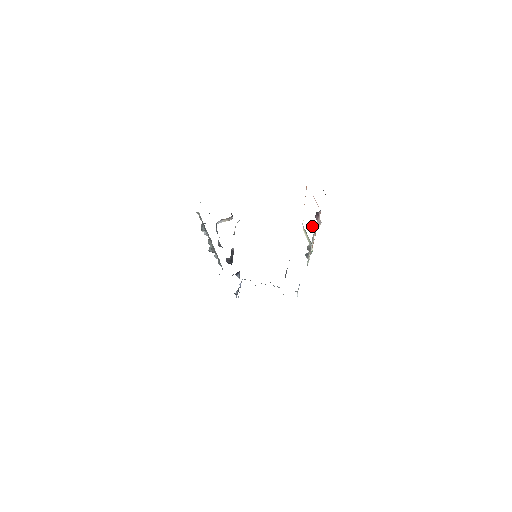
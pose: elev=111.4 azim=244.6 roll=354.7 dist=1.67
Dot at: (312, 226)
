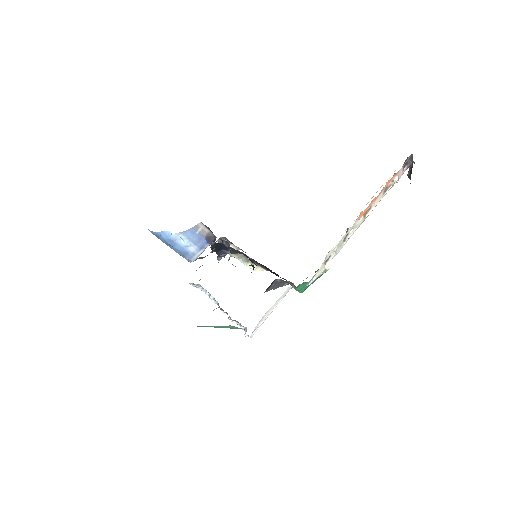
Dot at: occluded
